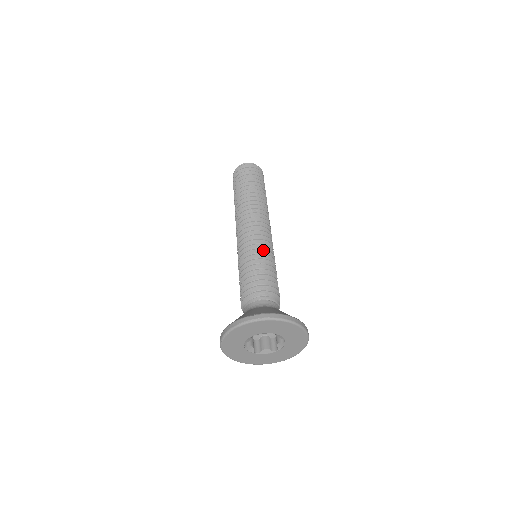
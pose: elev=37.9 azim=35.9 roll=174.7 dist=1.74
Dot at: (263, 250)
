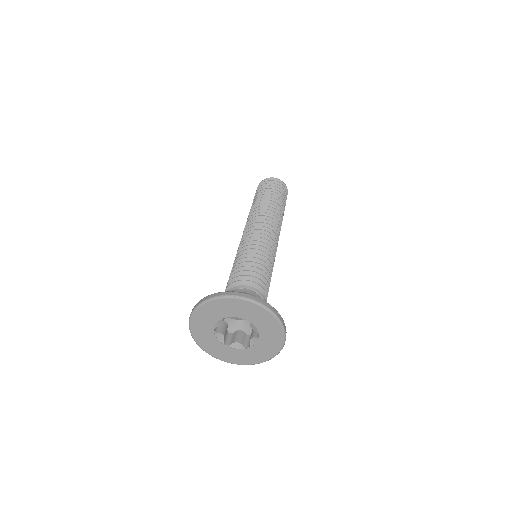
Dot at: (264, 248)
